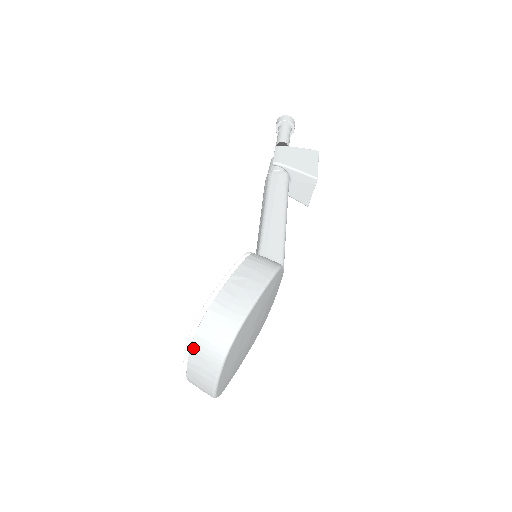
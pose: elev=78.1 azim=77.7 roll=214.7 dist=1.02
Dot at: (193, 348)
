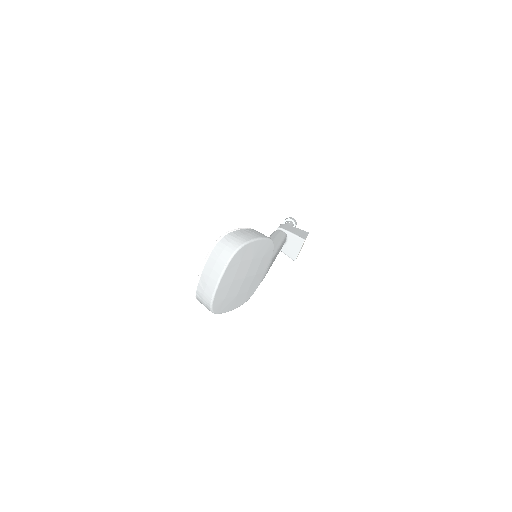
Dot at: (212, 254)
